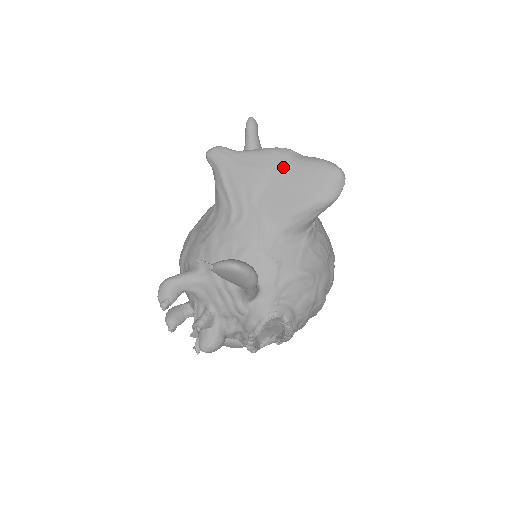
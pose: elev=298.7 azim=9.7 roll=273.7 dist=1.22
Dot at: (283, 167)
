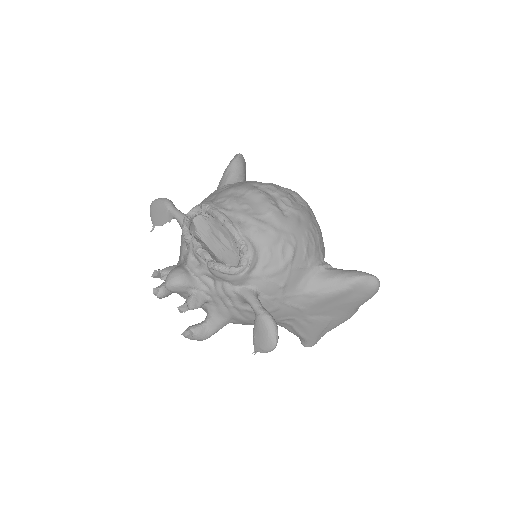
Dot at: occluded
